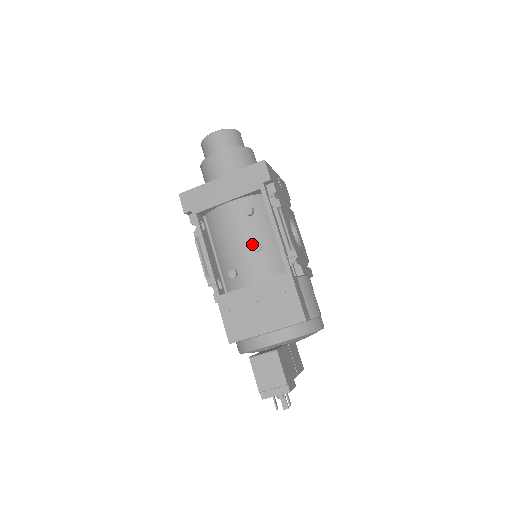
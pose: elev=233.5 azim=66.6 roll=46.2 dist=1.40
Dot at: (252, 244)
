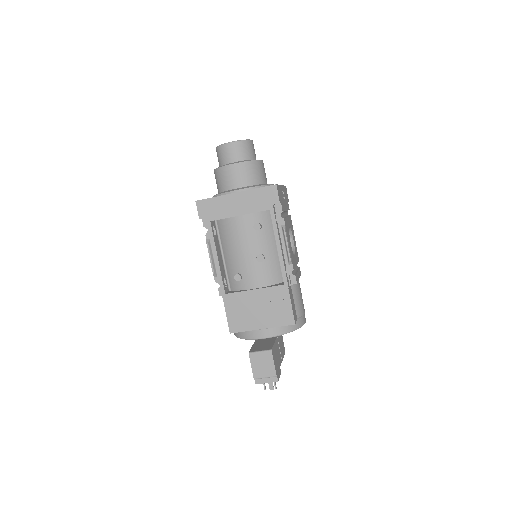
Dot at: (257, 255)
